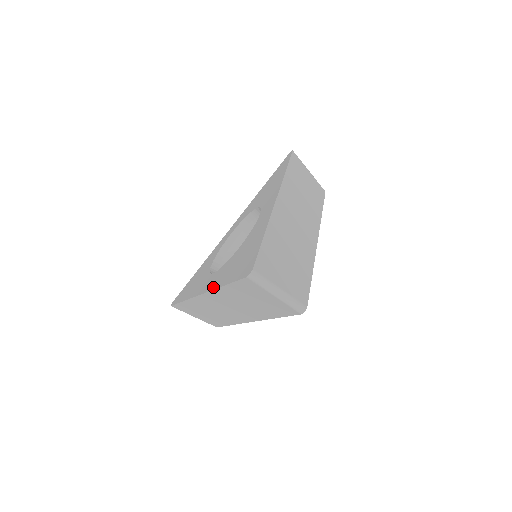
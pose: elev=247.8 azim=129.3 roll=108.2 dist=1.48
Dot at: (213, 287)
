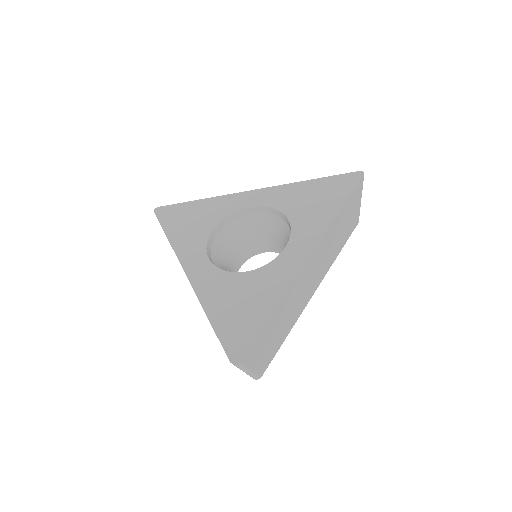
Dot at: (200, 294)
